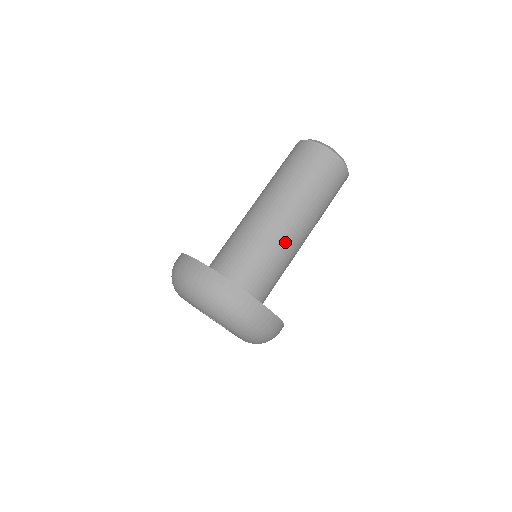
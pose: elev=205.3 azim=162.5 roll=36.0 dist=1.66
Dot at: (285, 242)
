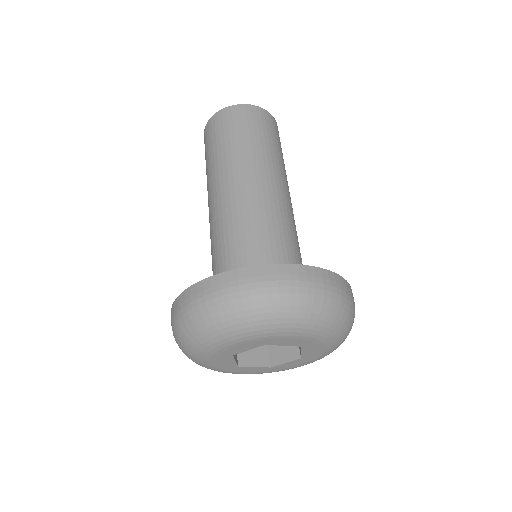
Dot at: (269, 206)
